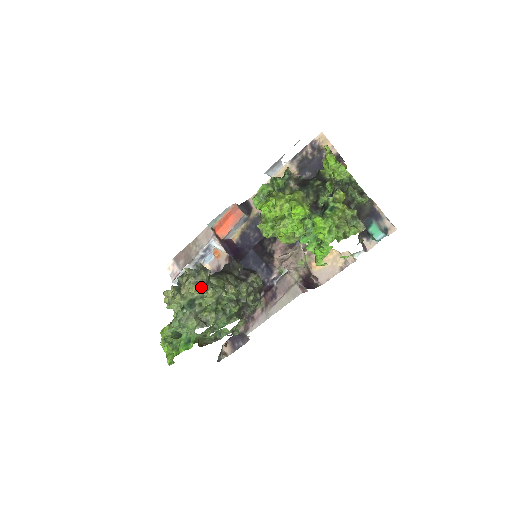
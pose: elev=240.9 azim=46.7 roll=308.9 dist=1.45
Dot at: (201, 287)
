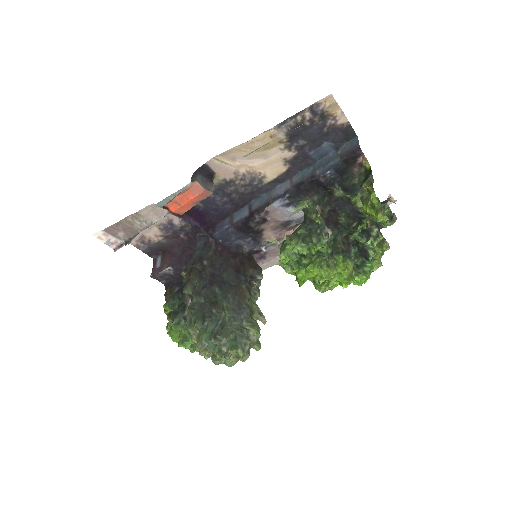
Dot at: (249, 350)
